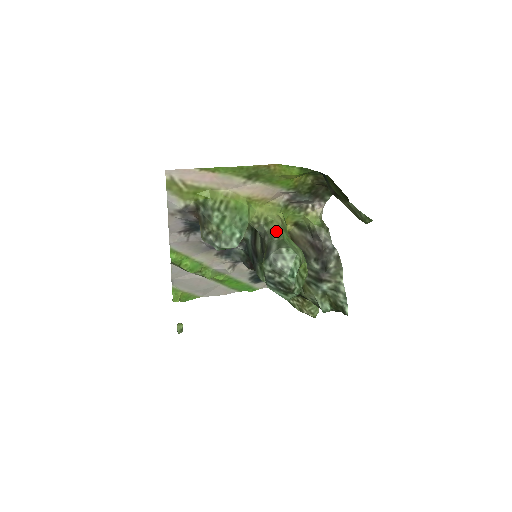
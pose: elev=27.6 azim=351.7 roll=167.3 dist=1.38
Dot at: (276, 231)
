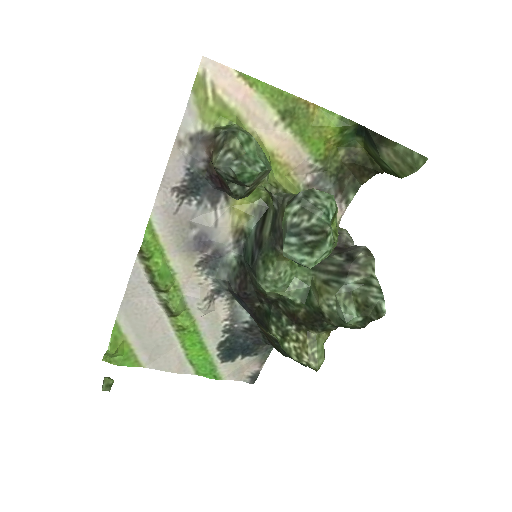
Dot at: occluded
